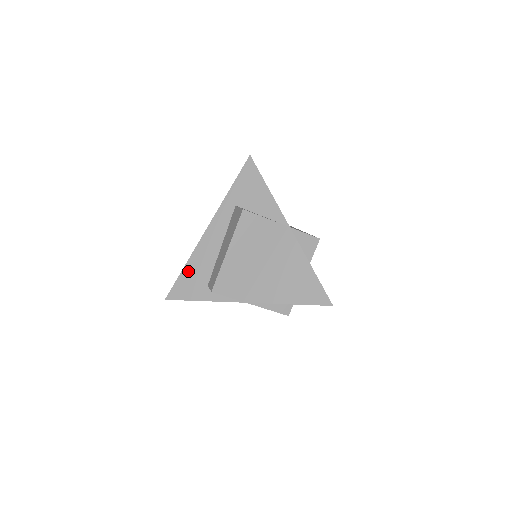
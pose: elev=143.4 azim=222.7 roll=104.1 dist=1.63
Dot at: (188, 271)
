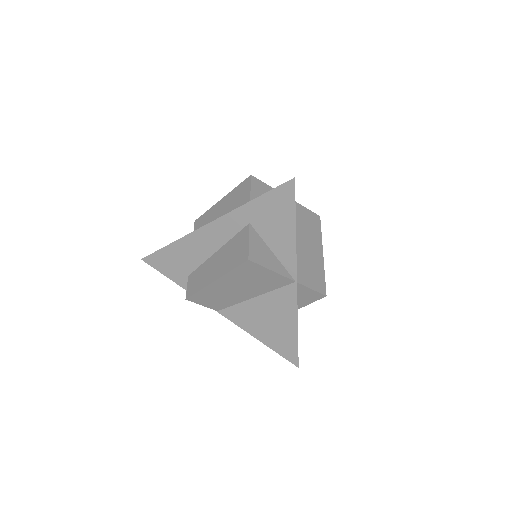
Dot at: (172, 251)
